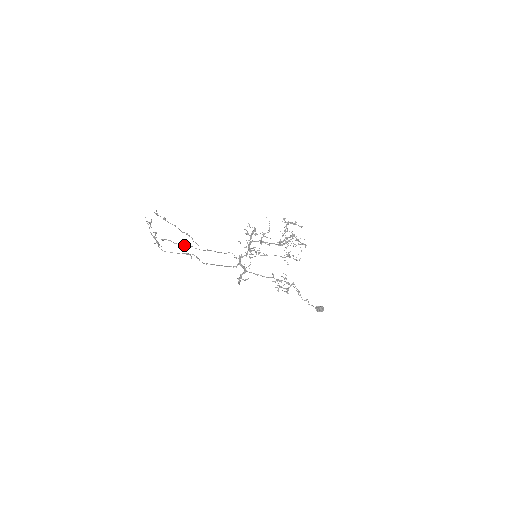
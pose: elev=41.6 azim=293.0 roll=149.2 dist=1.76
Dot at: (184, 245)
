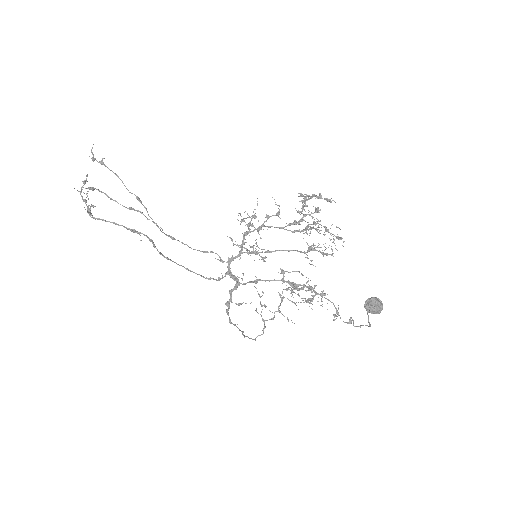
Dot at: occluded
